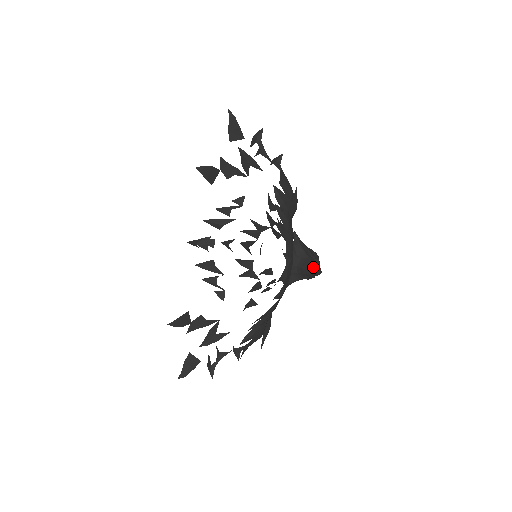
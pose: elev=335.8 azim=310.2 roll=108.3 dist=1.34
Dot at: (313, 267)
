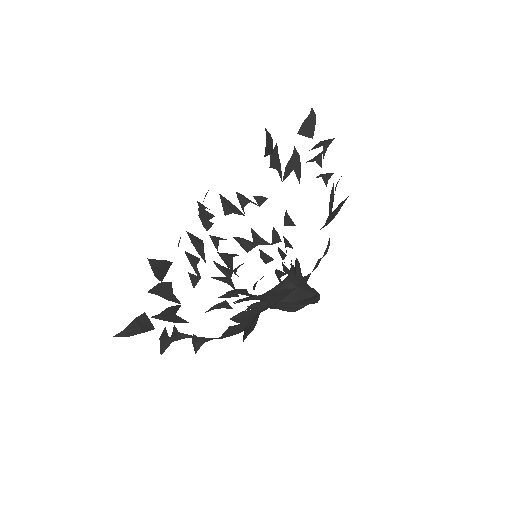
Dot at: occluded
